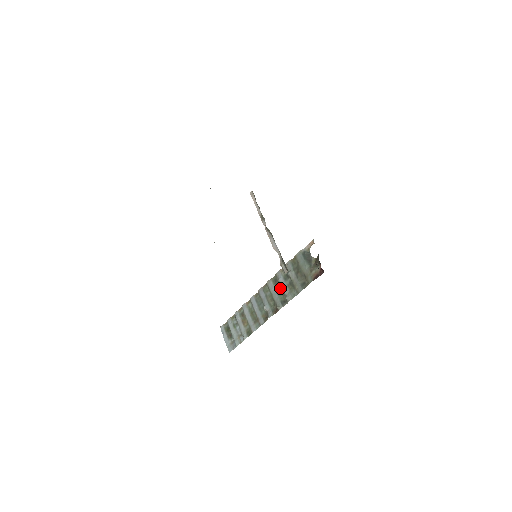
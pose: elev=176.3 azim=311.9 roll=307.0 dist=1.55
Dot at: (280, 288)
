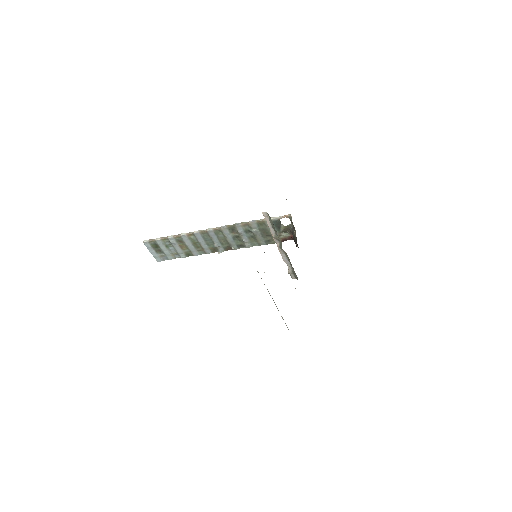
Dot at: (238, 236)
